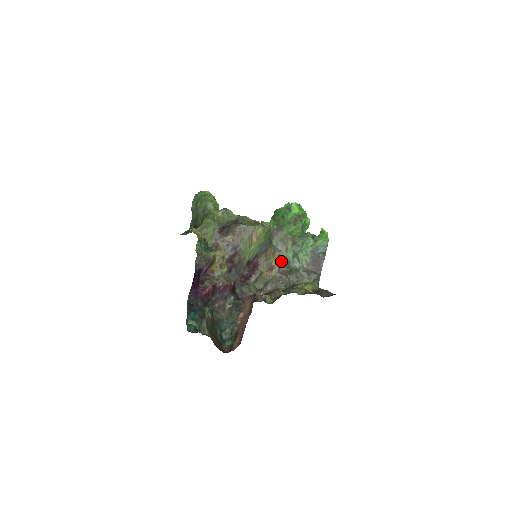
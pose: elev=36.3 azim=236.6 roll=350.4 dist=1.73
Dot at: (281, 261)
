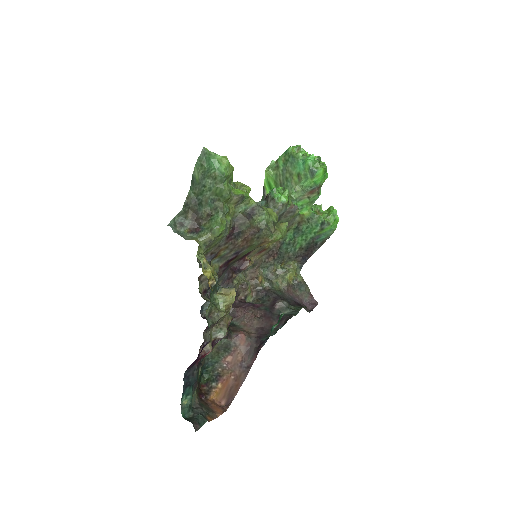
Dot at: (275, 242)
